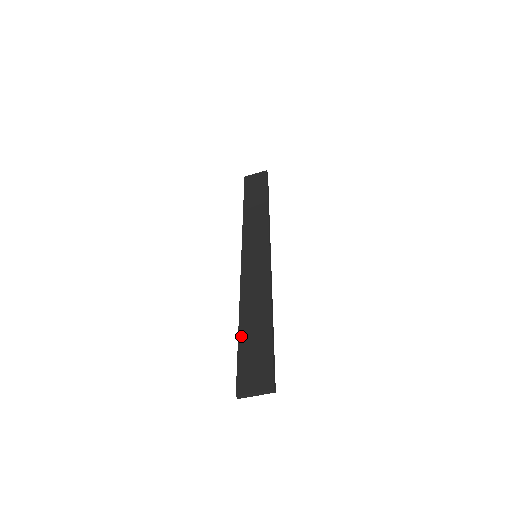
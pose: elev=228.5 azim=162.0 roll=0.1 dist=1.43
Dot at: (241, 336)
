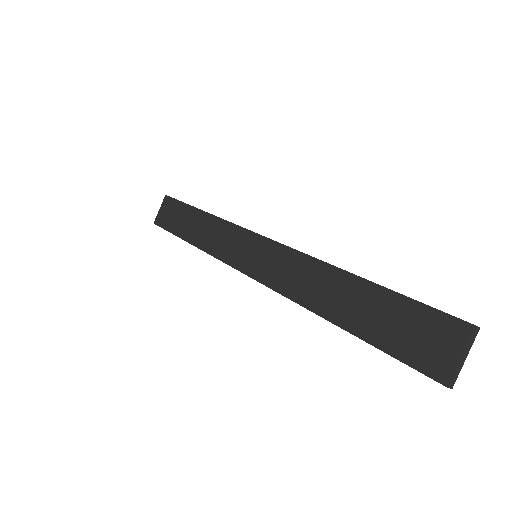
Dot at: (354, 330)
